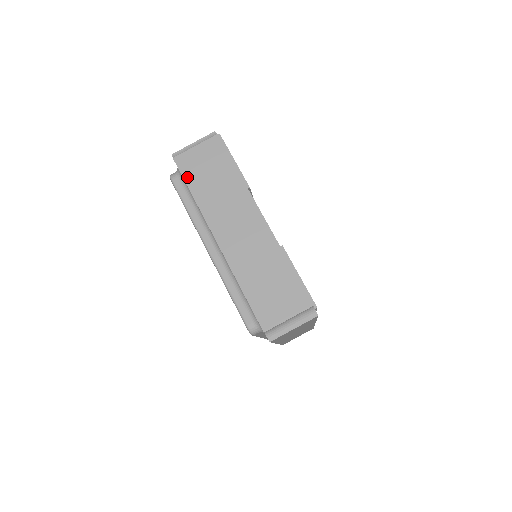
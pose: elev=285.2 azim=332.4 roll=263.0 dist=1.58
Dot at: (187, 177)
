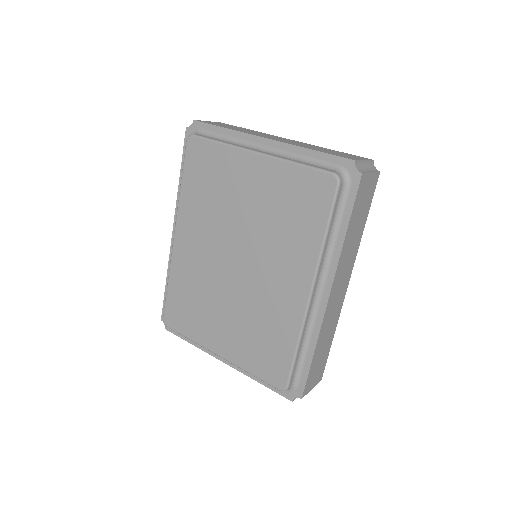
Dot at: (213, 124)
